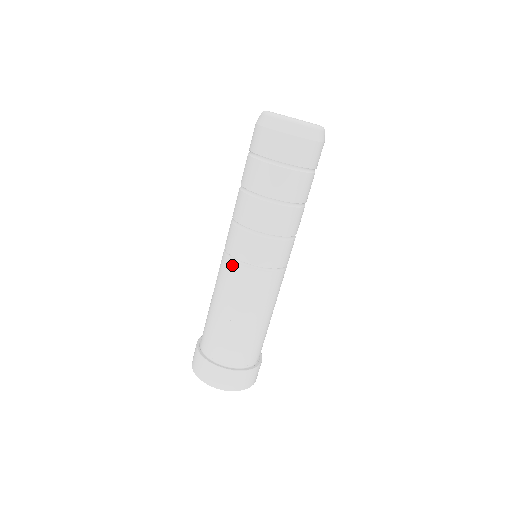
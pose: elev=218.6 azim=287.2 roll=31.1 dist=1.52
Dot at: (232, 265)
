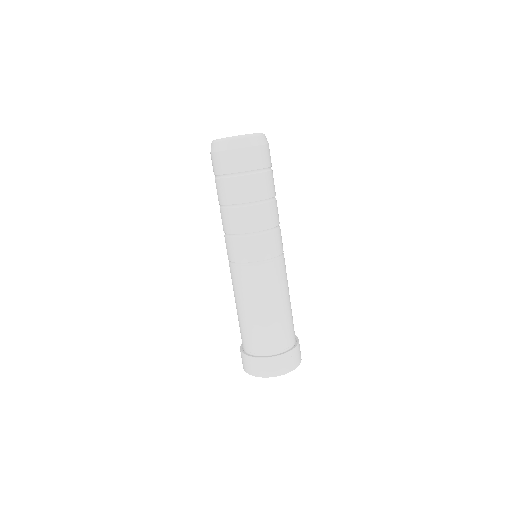
Dot at: occluded
